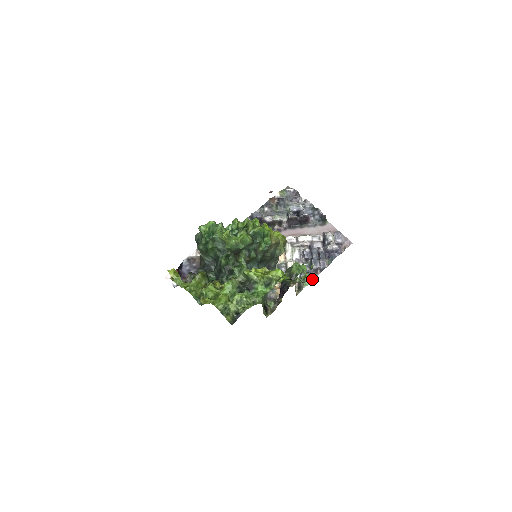
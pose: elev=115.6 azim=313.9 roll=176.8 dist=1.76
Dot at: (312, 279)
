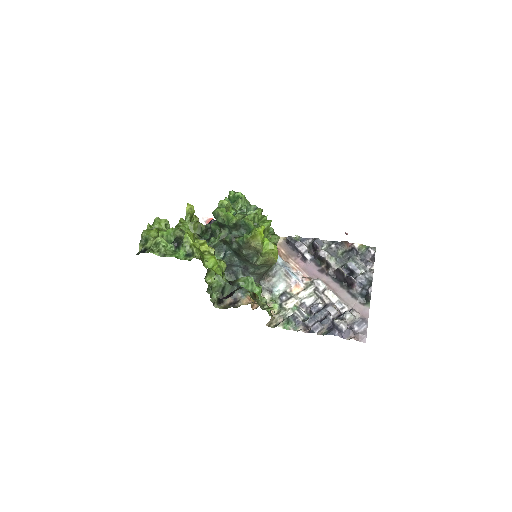
Dot at: (295, 329)
